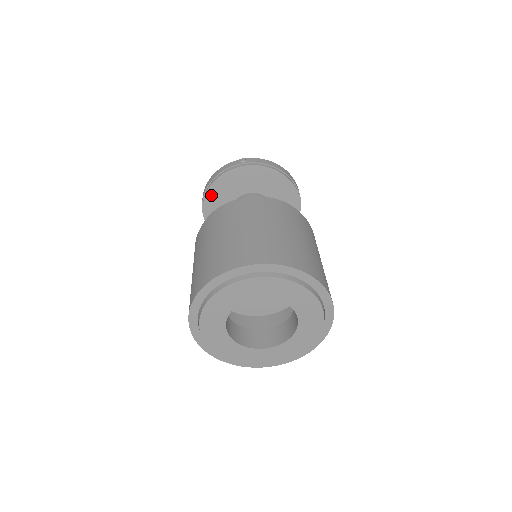
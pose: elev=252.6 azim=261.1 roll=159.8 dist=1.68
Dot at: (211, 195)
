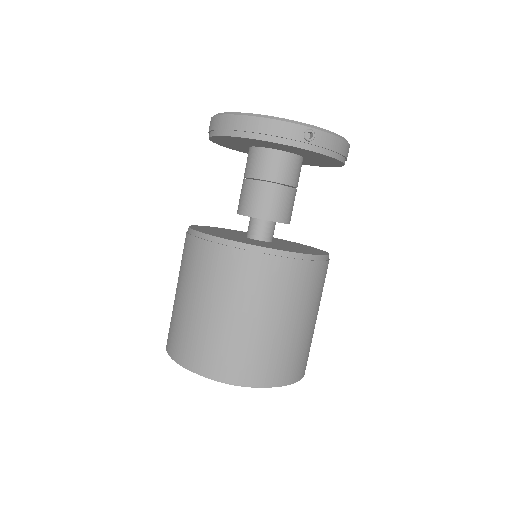
Dot at: (238, 138)
